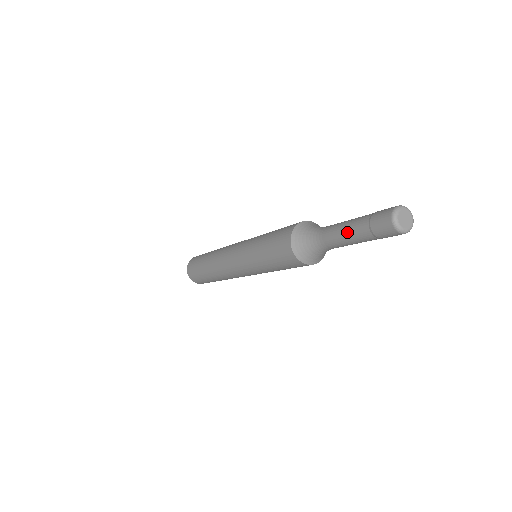
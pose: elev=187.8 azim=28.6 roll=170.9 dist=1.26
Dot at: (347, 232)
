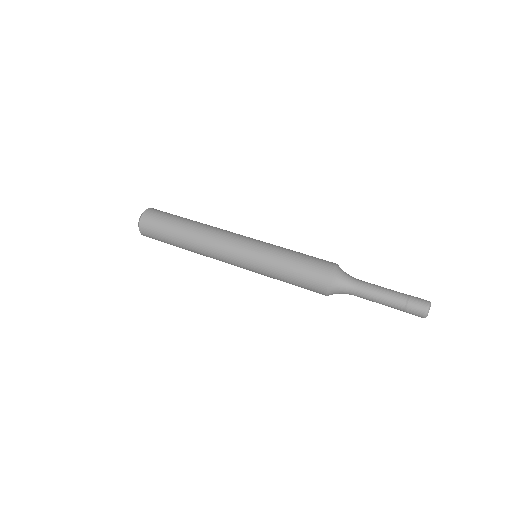
Dot at: (384, 298)
